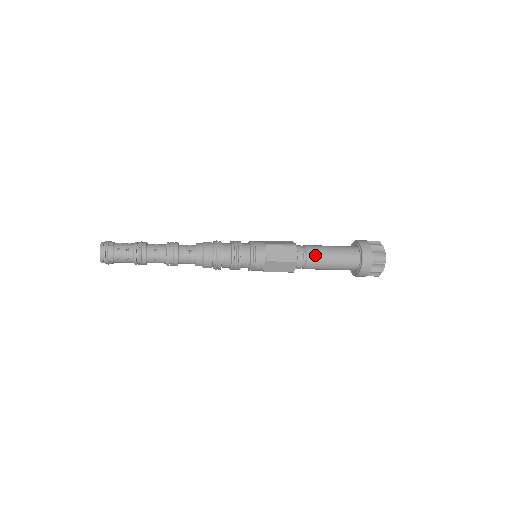
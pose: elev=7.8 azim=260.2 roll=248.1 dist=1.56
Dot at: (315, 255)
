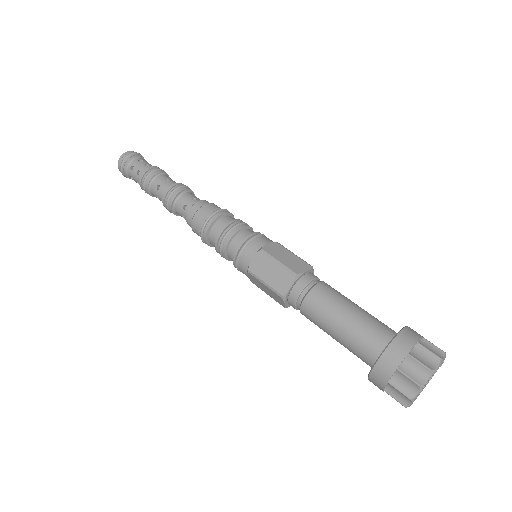
Dot at: (314, 306)
